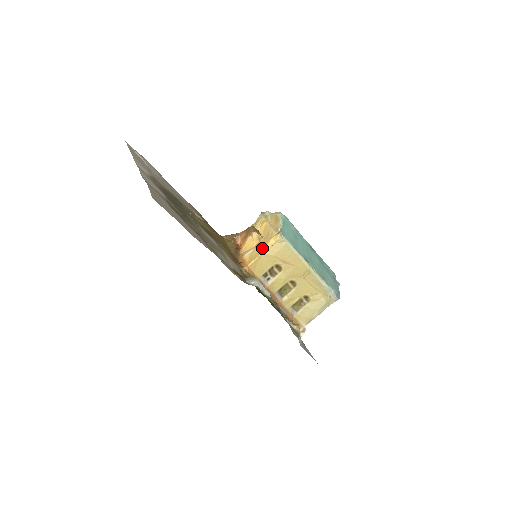
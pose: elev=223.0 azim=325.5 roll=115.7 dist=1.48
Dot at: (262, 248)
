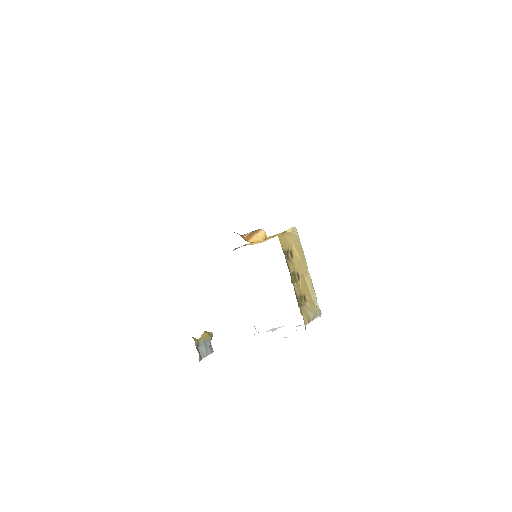
Dot at: occluded
